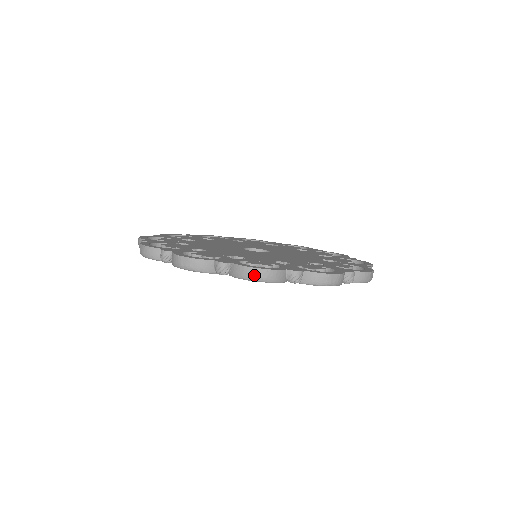
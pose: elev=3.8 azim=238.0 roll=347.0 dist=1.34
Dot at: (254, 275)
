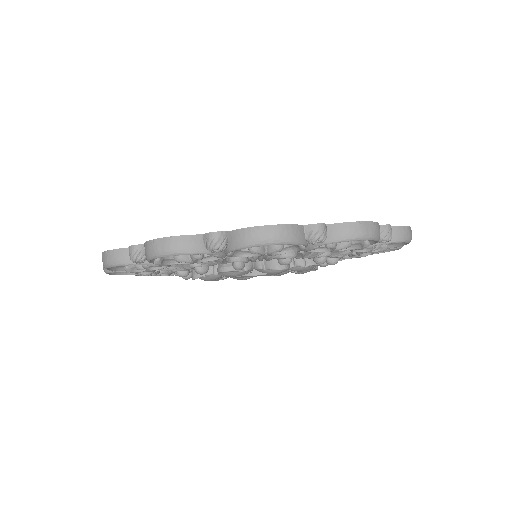
Dot at: (364, 231)
